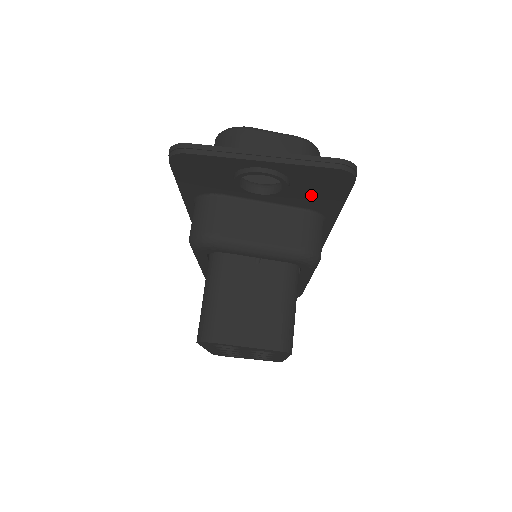
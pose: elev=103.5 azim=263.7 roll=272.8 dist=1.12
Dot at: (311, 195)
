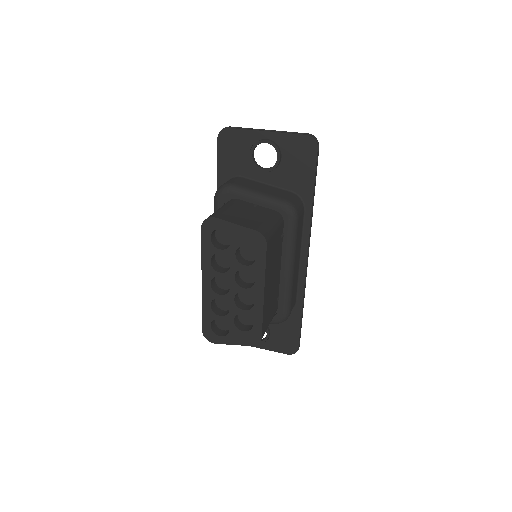
Dot at: (294, 171)
